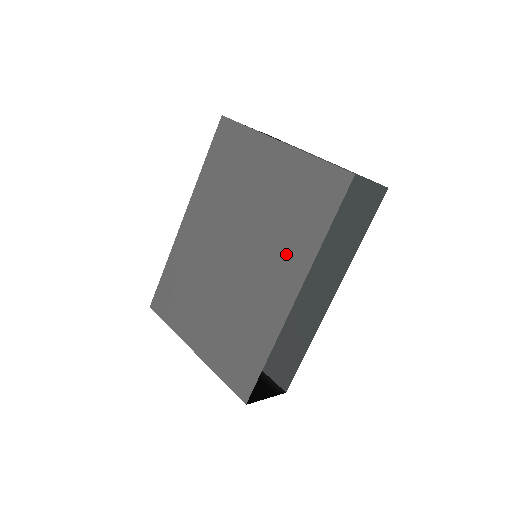
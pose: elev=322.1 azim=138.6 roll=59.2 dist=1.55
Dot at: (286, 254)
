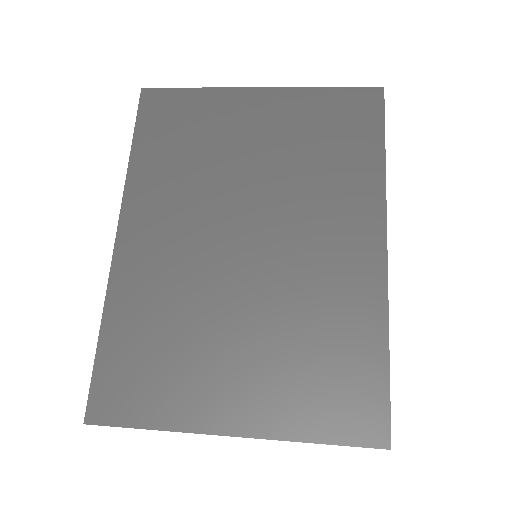
Dot at: (340, 201)
